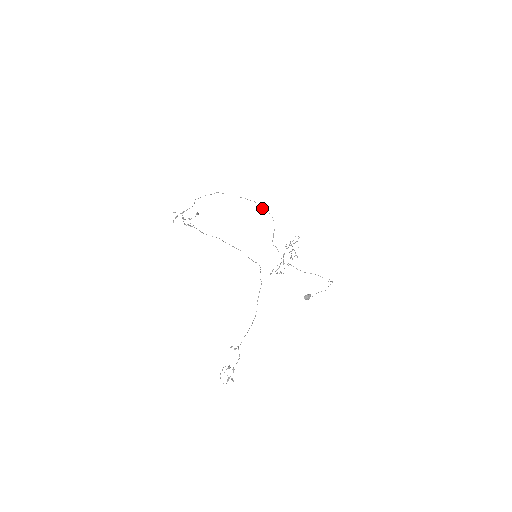
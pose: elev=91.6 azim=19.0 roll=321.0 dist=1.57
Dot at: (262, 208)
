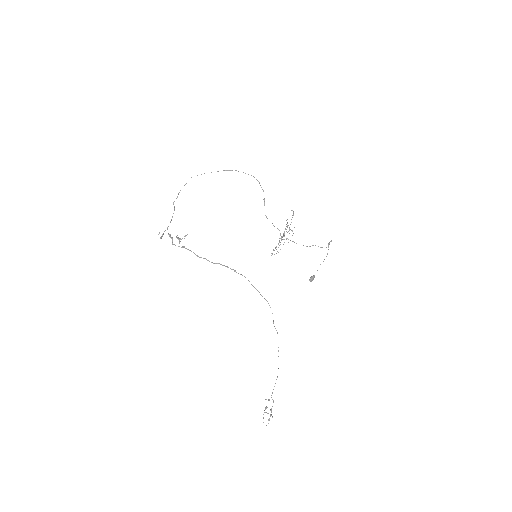
Dot at: occluded
